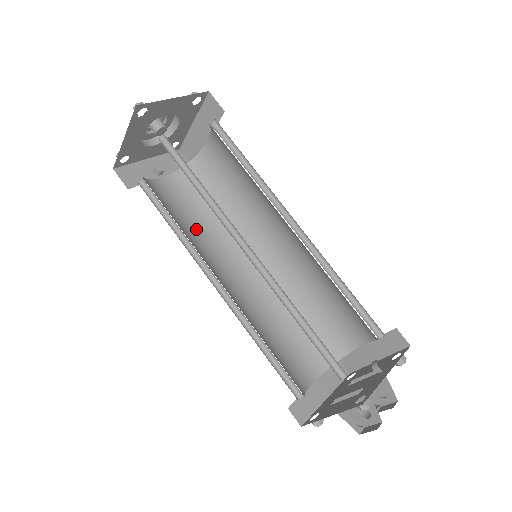
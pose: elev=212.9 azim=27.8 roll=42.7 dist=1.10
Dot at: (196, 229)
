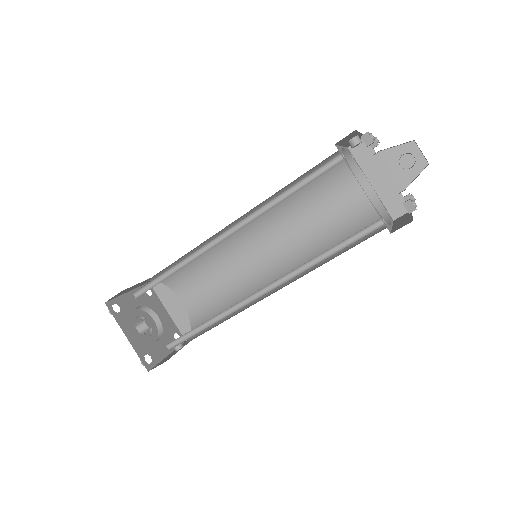
Dot at: occluded
